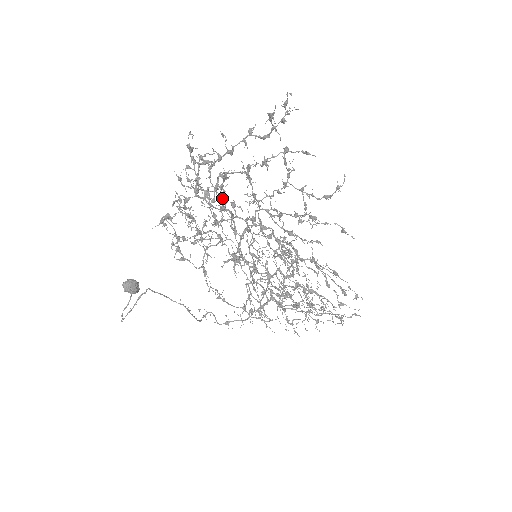
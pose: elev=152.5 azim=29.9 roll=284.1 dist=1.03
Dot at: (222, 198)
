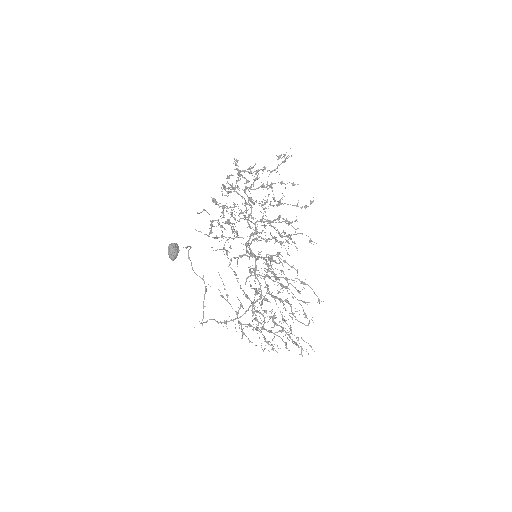
Dot at: (248, 197)
